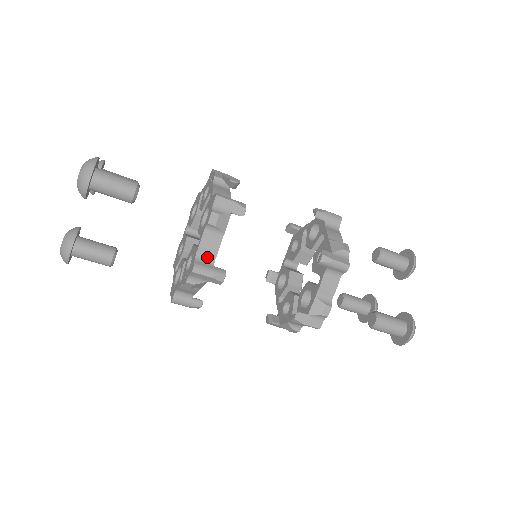
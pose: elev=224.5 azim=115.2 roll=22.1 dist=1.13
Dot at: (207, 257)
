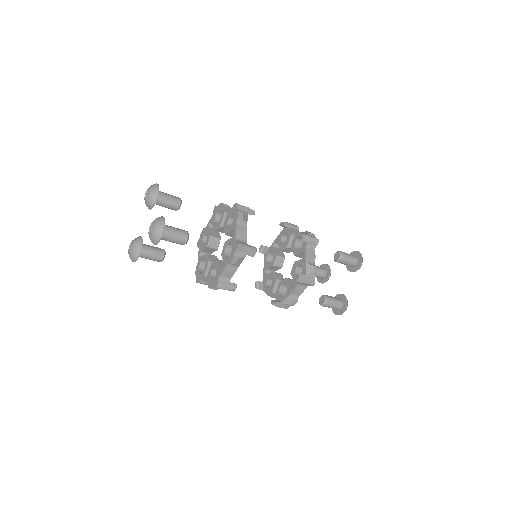
Dot at: (226, 277)
